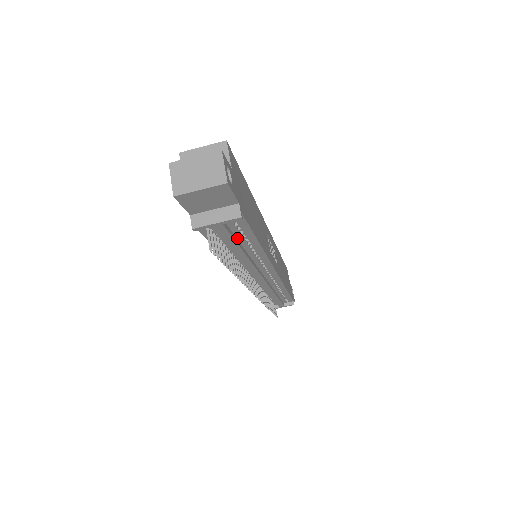
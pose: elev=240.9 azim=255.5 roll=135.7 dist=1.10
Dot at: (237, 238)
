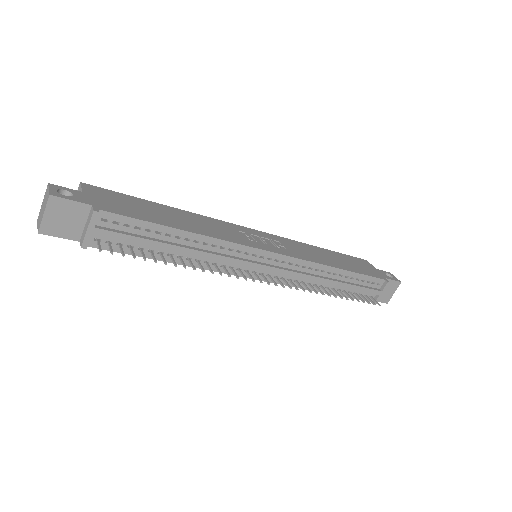
Dot at: (147, 236)
